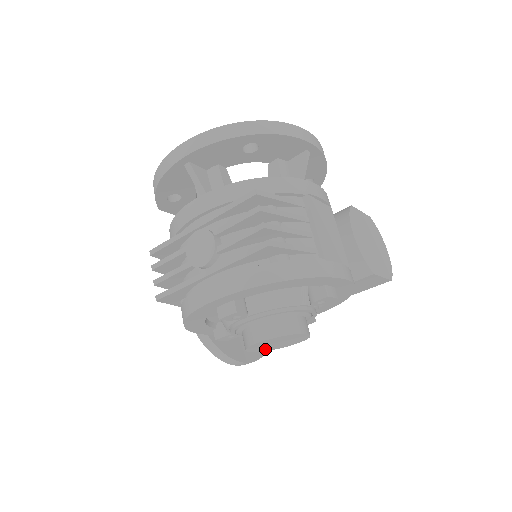
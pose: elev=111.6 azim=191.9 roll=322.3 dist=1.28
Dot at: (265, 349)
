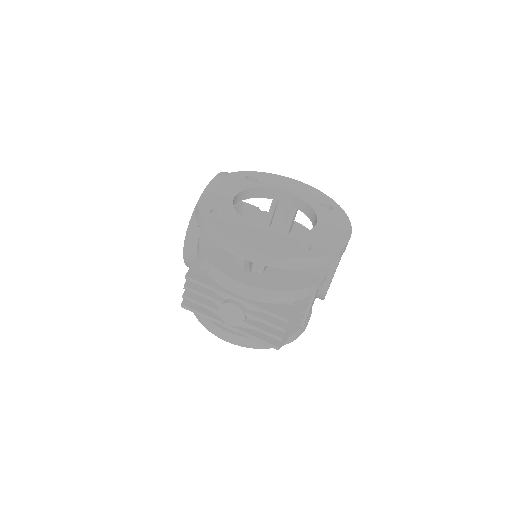
Dot at: occluded
